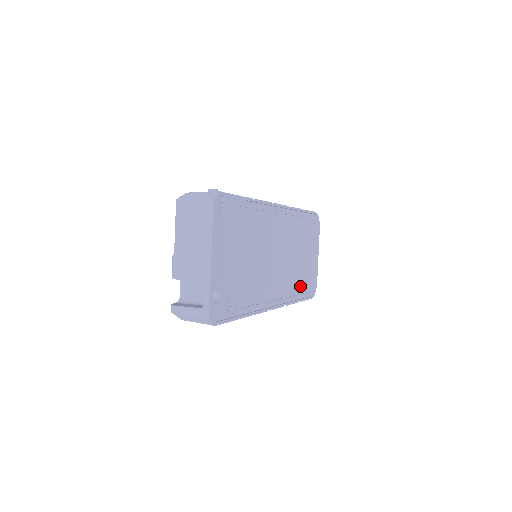
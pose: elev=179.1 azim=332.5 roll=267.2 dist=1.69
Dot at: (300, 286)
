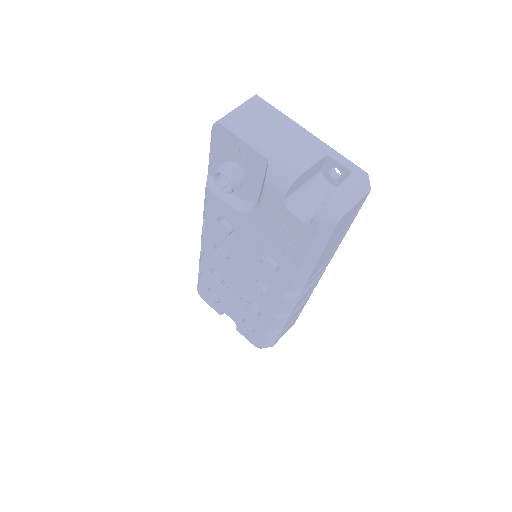
Dot at: occluded
